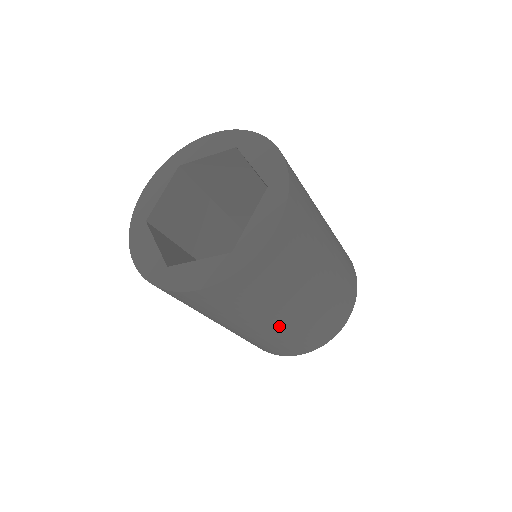
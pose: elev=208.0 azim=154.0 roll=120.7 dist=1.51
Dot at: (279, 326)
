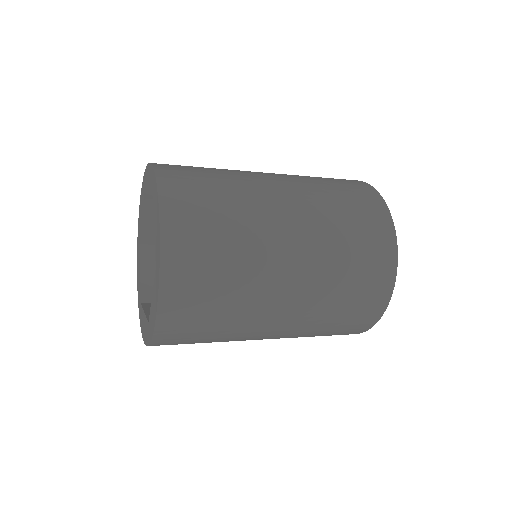
Dot at: (297, 296)
